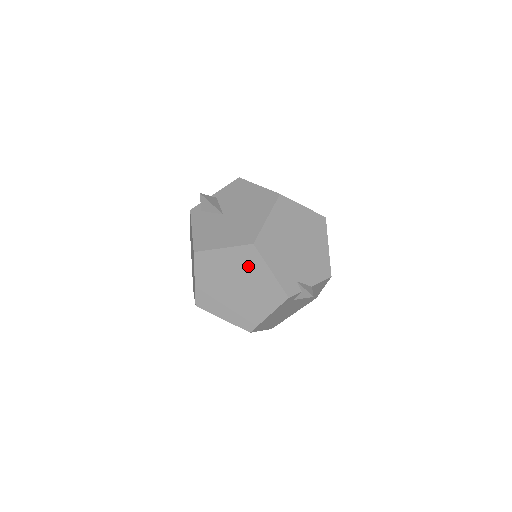
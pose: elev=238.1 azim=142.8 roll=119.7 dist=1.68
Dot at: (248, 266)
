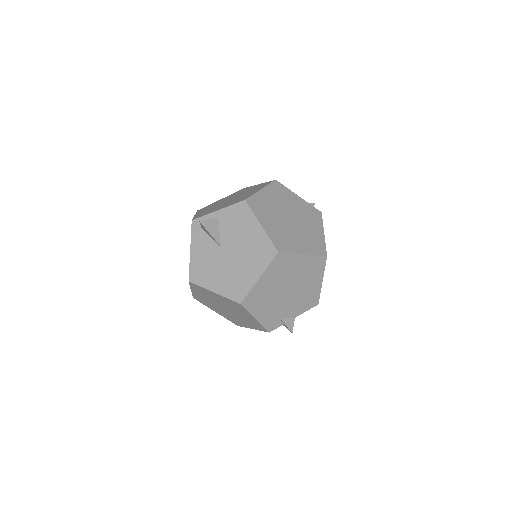
Dot at: (236, 308)
